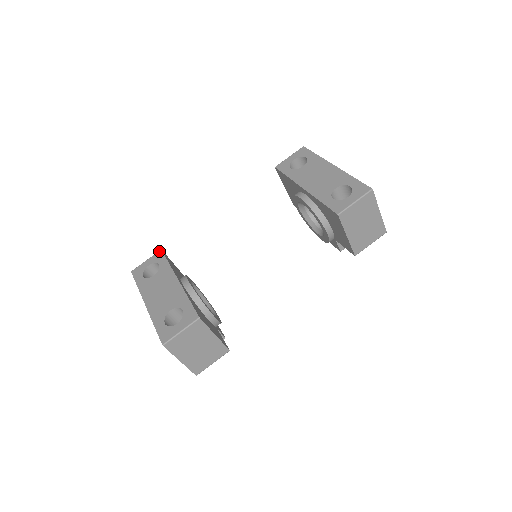
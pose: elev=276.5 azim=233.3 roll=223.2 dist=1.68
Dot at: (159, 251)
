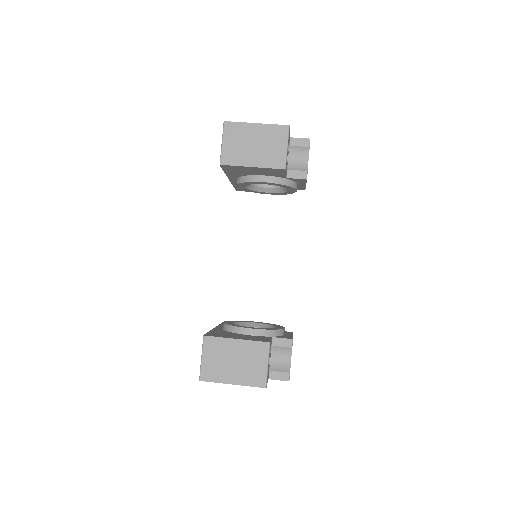
Dot at: occluded
